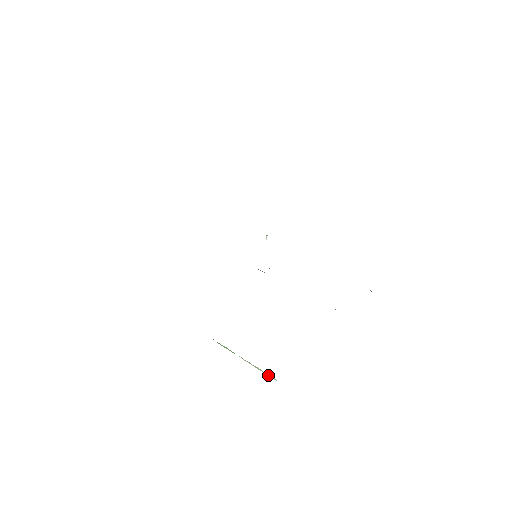
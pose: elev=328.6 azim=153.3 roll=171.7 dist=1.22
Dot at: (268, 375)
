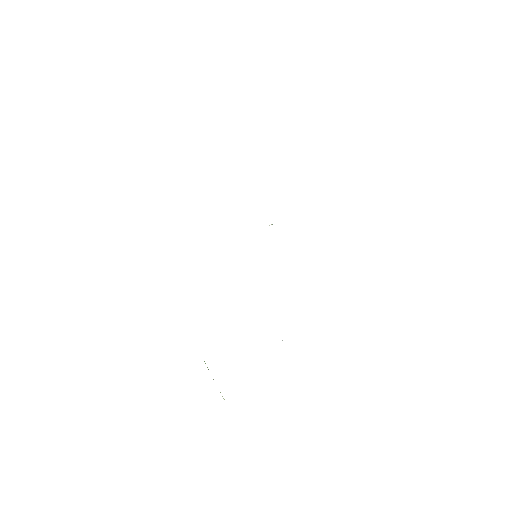
Dot at: occluded
